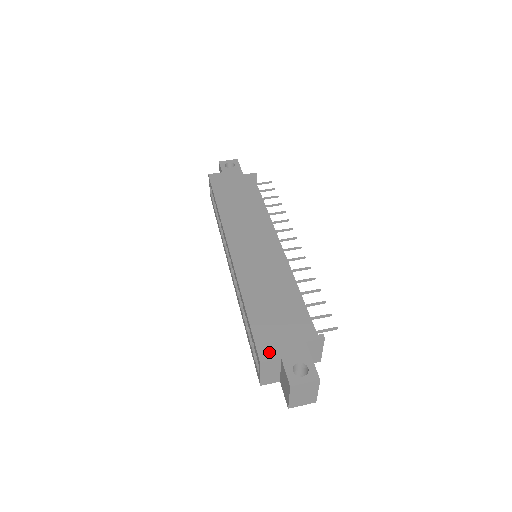
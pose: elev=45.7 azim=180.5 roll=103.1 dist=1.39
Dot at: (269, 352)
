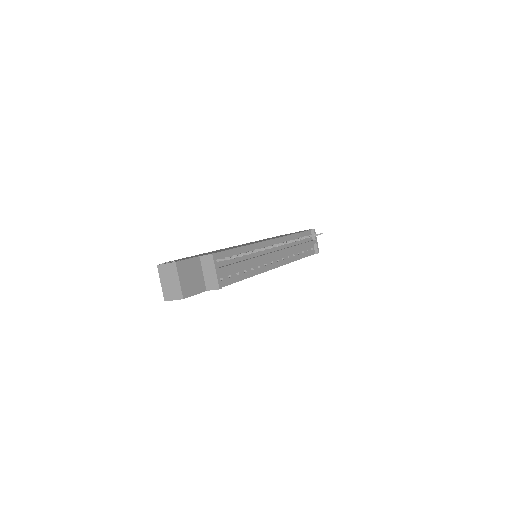
Dot at: occluded
